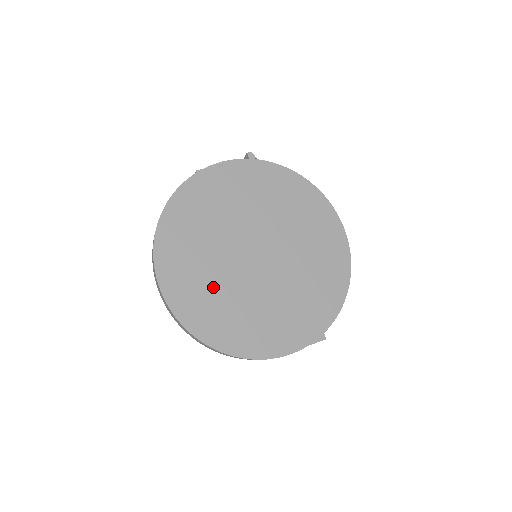
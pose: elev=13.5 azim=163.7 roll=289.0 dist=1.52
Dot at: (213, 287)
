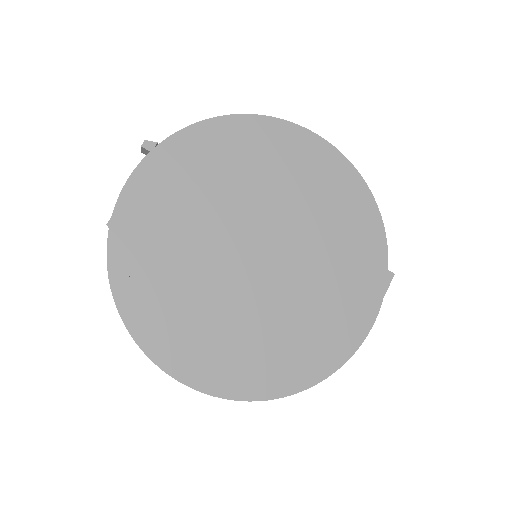
Dot at: (244, 334)
